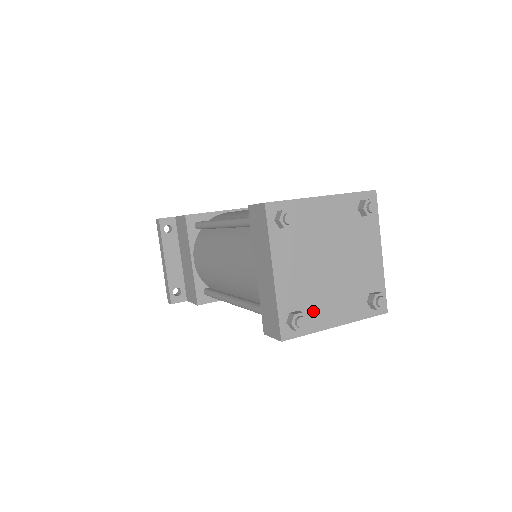
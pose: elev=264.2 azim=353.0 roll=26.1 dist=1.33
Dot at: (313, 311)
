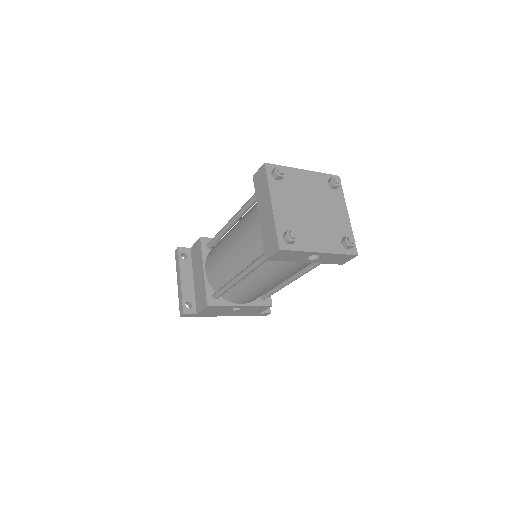
Dot at: (301, 237)
